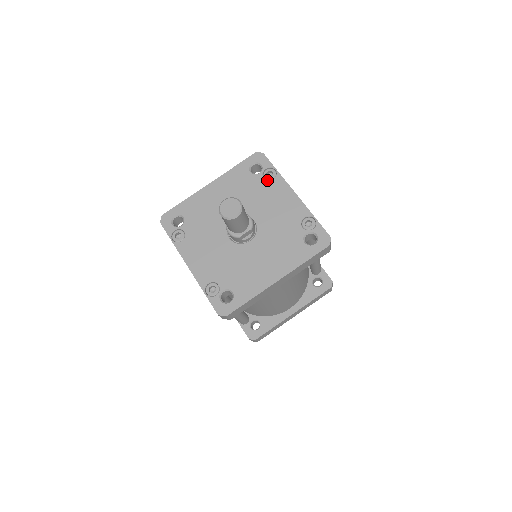
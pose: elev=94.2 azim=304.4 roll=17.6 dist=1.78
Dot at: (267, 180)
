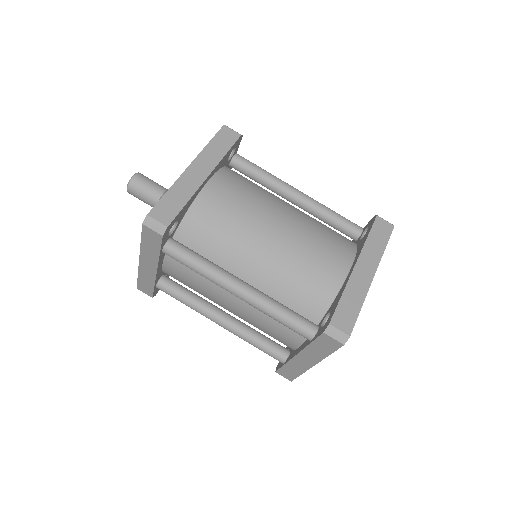
Dot at: occluded
